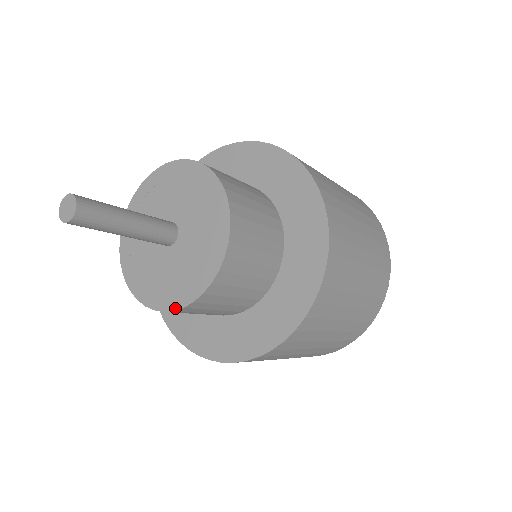
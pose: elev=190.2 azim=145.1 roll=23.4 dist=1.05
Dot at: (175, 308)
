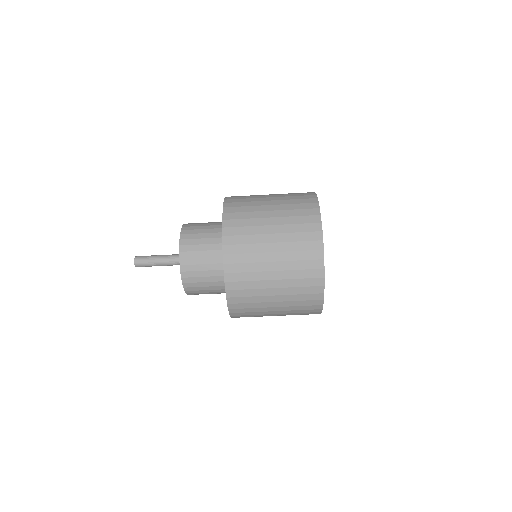
Dot at: (180, 270)
